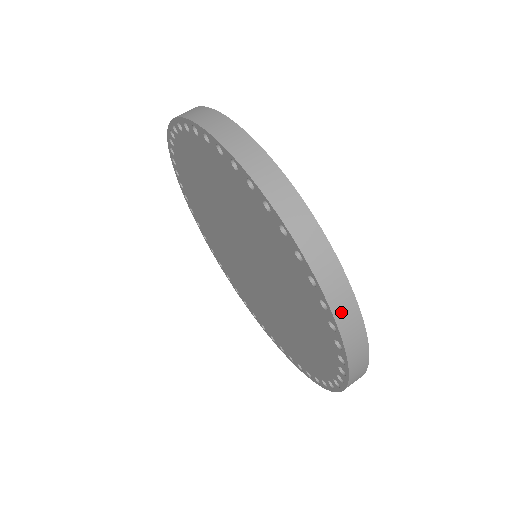
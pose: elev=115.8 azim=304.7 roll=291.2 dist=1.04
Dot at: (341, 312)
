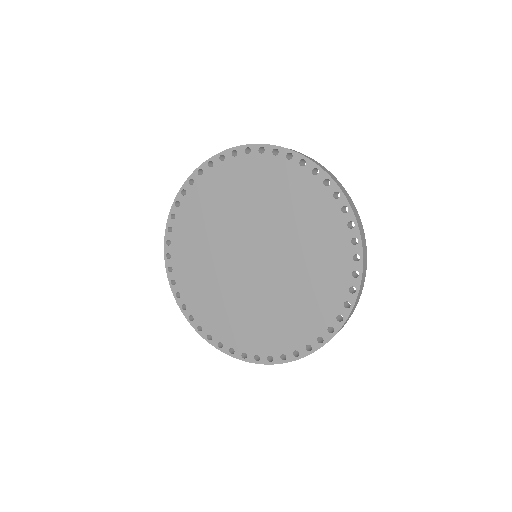
Dot at: (299, 153)
